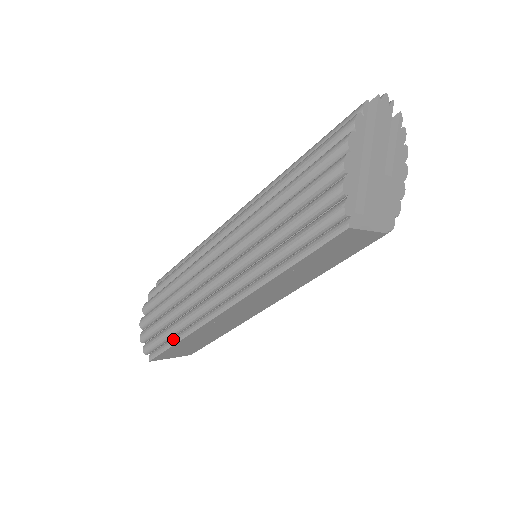
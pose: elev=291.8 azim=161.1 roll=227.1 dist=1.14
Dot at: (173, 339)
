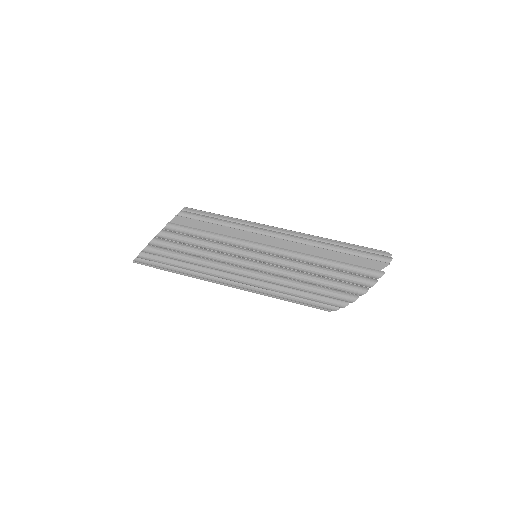
Dot at: occluded
